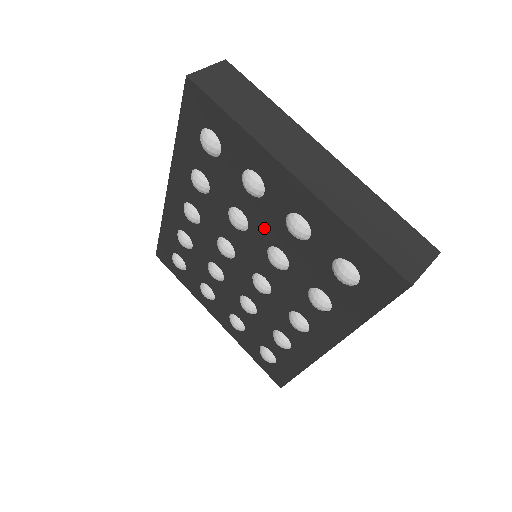
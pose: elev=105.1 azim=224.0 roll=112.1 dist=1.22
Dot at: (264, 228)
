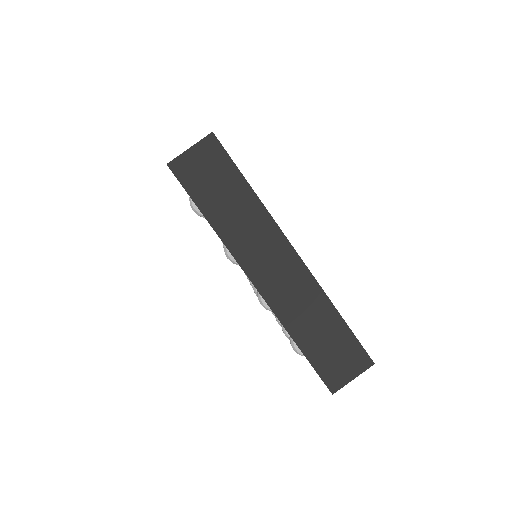
Dot at: occluded
